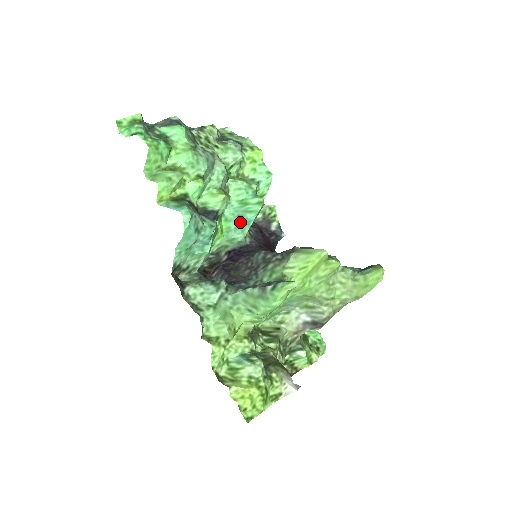
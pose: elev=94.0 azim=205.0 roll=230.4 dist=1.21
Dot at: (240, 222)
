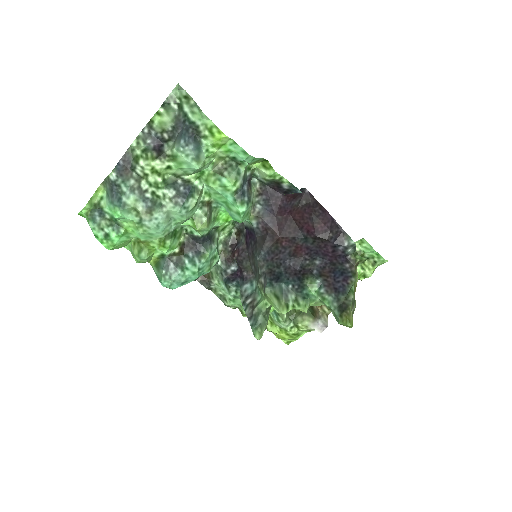
Dot at: occluded
